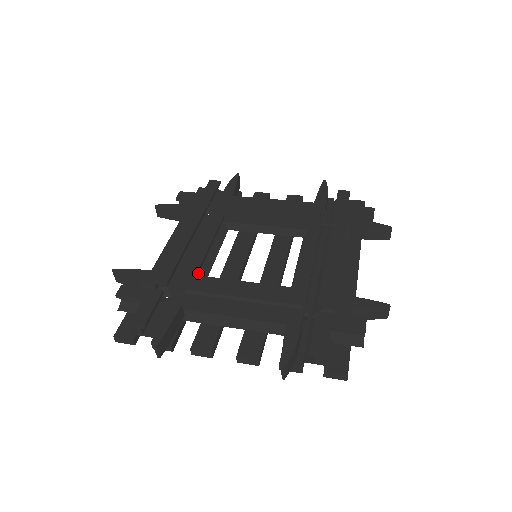
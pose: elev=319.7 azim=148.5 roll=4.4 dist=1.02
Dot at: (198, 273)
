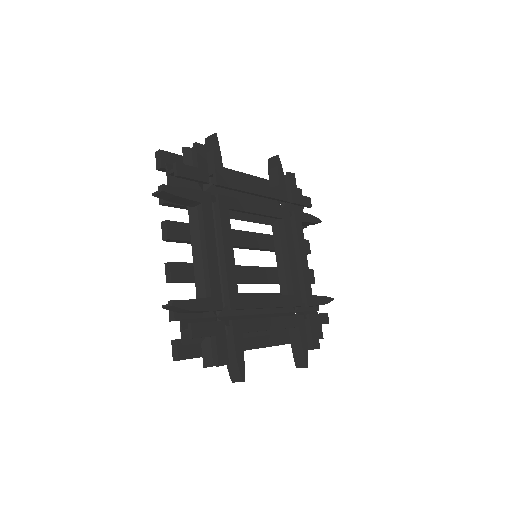
Dot at: occluded
